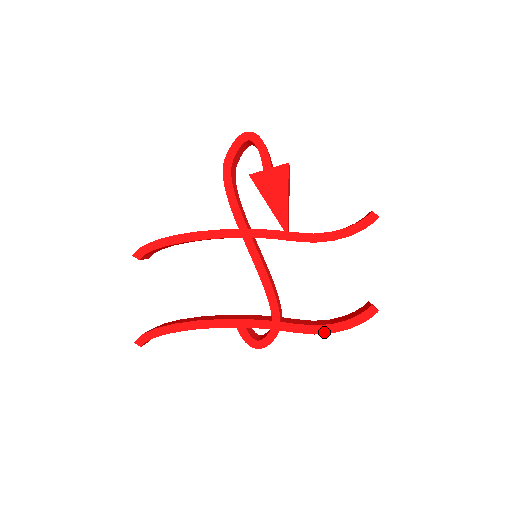
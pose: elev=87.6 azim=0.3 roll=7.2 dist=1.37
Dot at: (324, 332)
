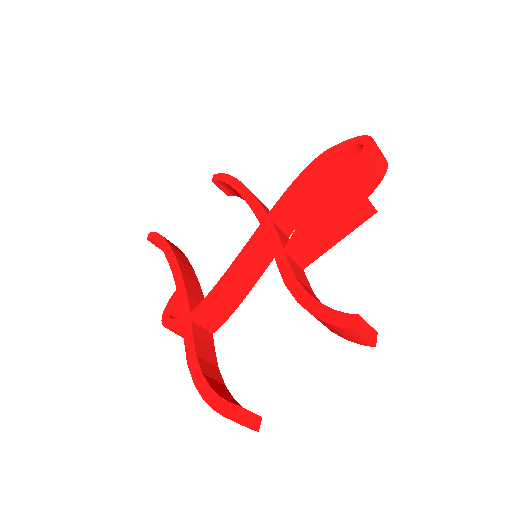
Dot at: (192, 372)
